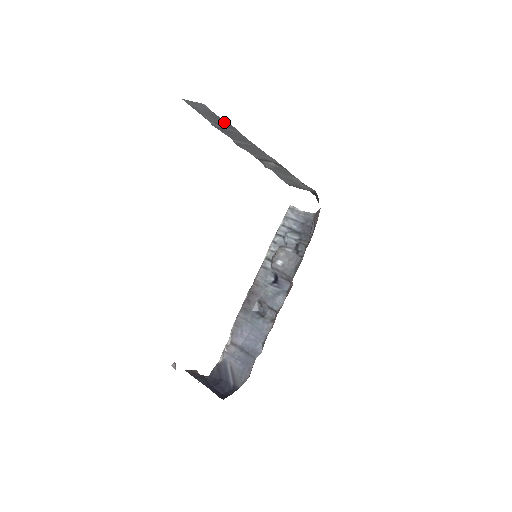
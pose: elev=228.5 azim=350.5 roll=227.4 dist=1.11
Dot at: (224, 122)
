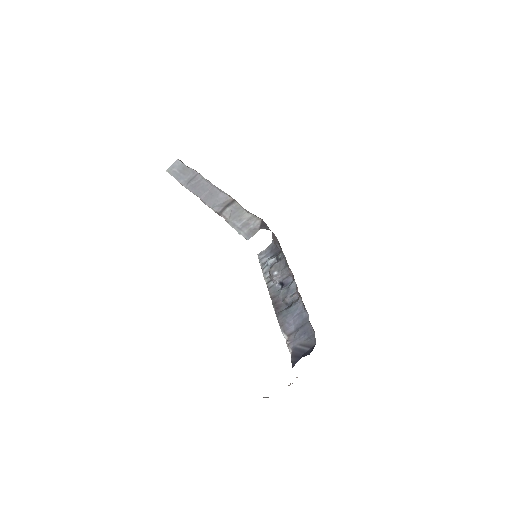
Dot at: (191, 172)
